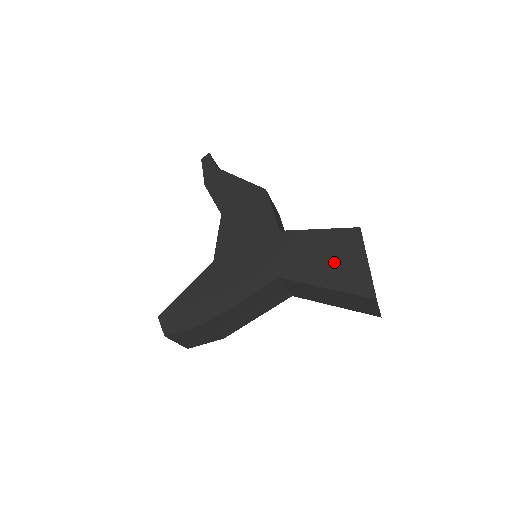
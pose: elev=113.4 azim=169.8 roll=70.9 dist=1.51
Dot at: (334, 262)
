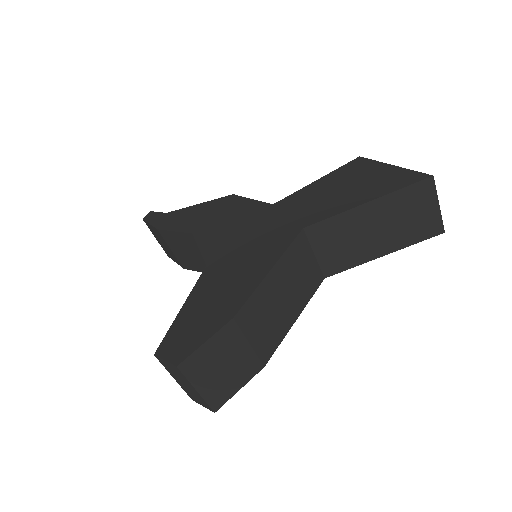
Dot at: (356, 185)
